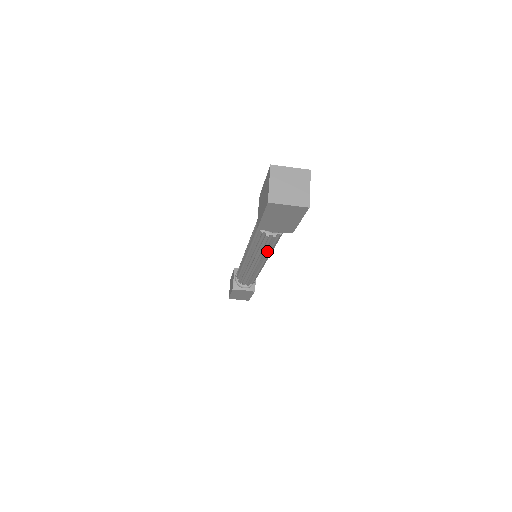
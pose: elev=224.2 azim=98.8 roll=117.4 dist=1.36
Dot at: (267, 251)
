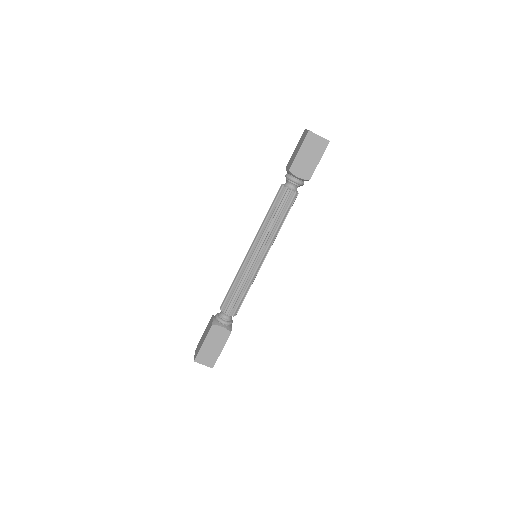
Dot at: (278, 221)
